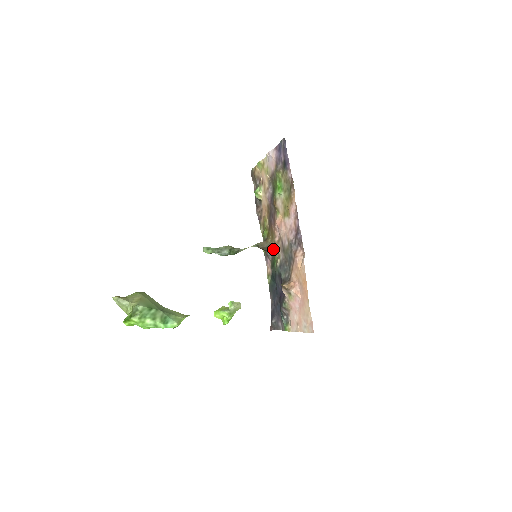
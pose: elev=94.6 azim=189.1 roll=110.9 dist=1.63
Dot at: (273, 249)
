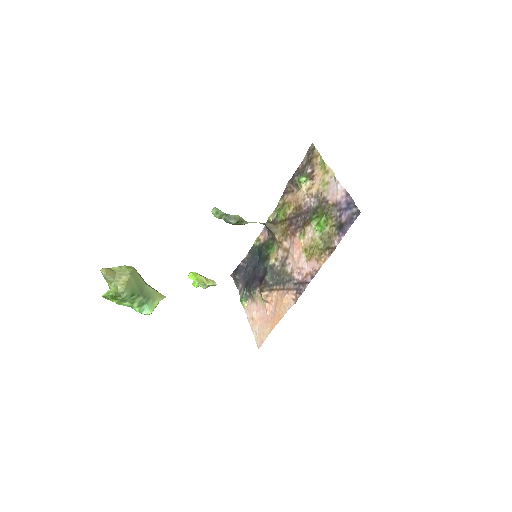
Dot at: (276, 241)
